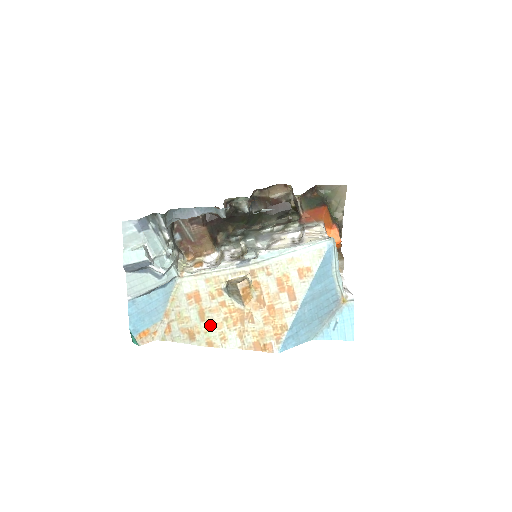
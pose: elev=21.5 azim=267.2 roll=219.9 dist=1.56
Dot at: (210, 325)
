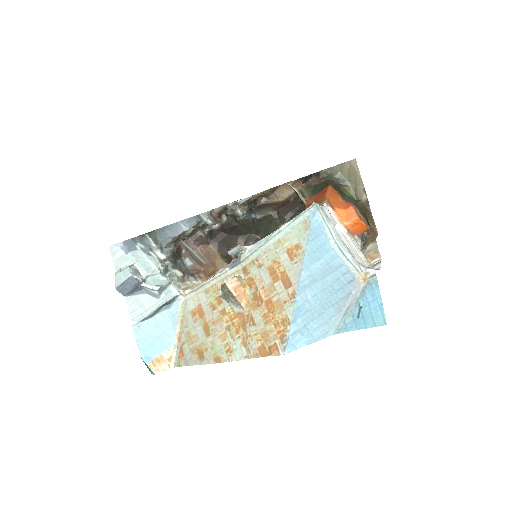
Dot at: (215, 338)
